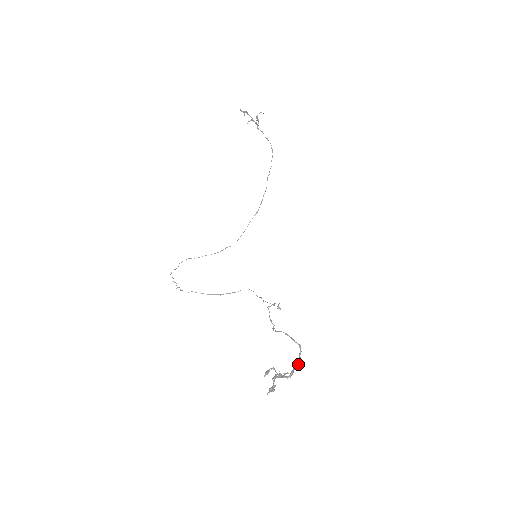
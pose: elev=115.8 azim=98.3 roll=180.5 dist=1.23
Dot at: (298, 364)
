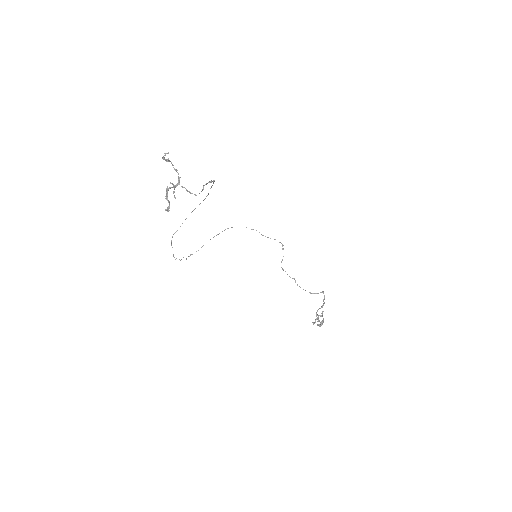
Dot at: occluded
